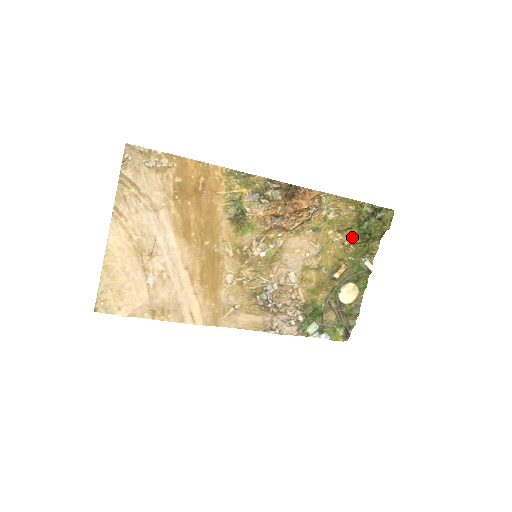
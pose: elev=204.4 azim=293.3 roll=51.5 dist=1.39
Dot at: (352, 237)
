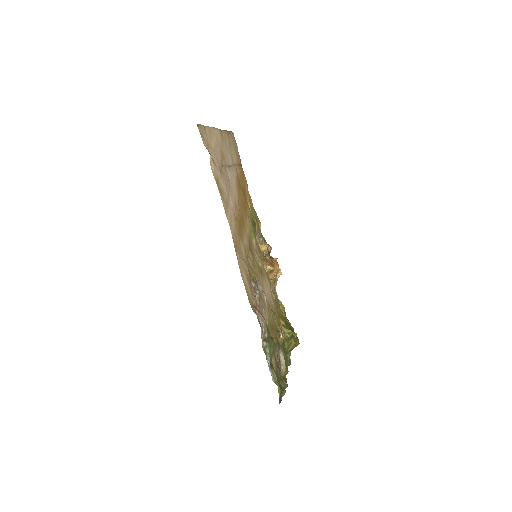
Dot at: (284, 326)
